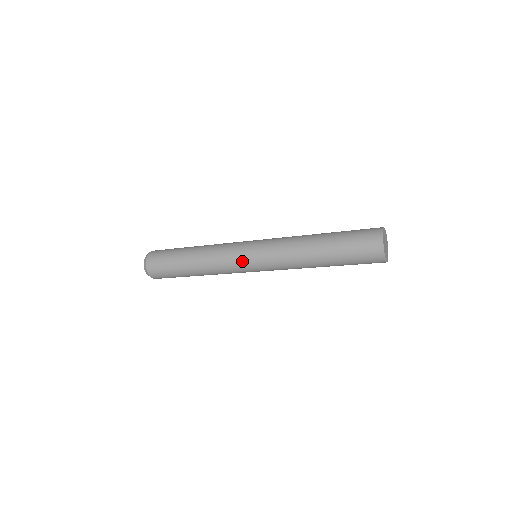
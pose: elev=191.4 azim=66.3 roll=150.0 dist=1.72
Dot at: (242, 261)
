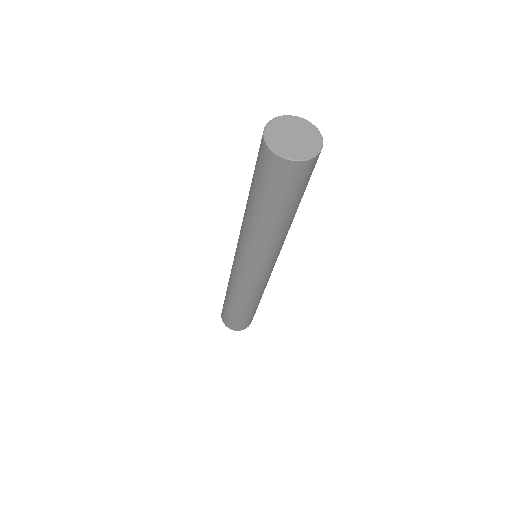
Dot at: (235, 265)
